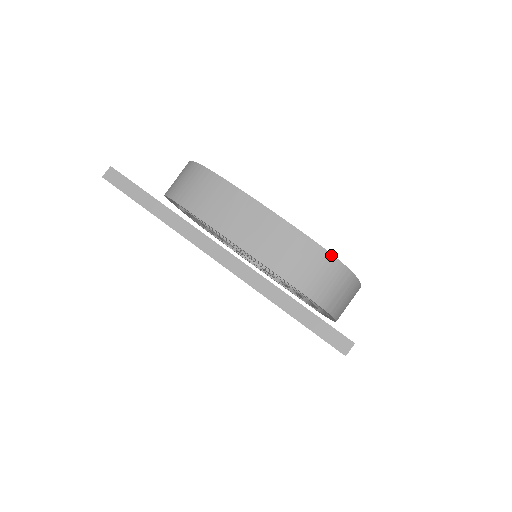
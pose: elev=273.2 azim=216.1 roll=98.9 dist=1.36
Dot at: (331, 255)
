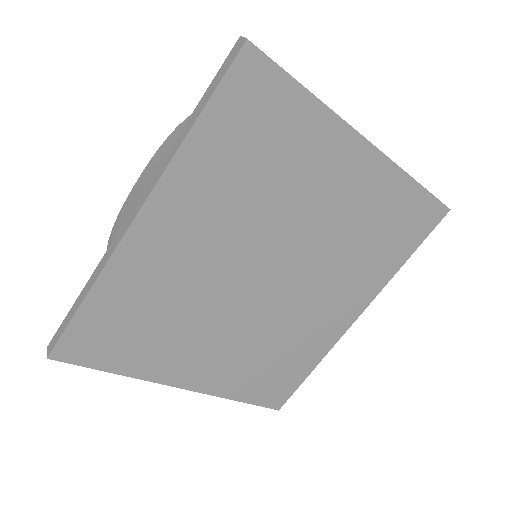
Dot at: occluded
